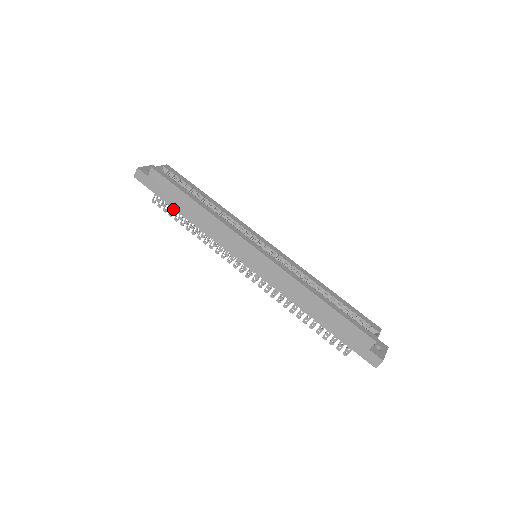
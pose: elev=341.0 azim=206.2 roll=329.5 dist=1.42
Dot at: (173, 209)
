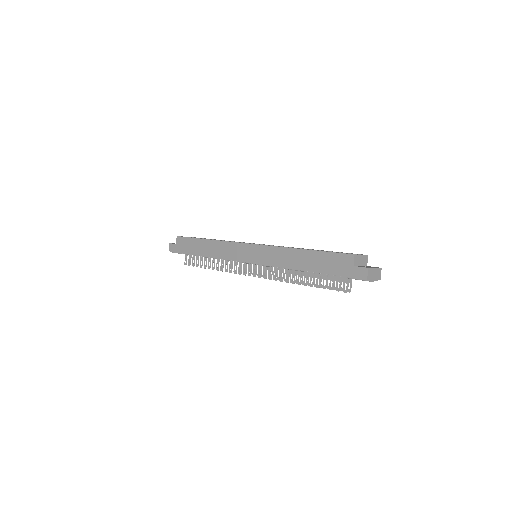
Dot at: occluded
